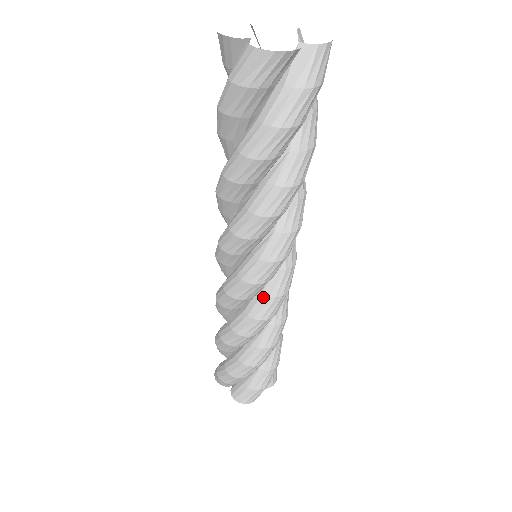
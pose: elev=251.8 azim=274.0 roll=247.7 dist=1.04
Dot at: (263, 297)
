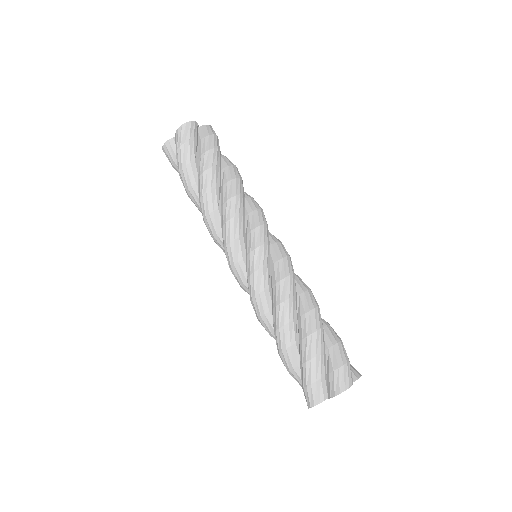
Dot at: (275, 264)
